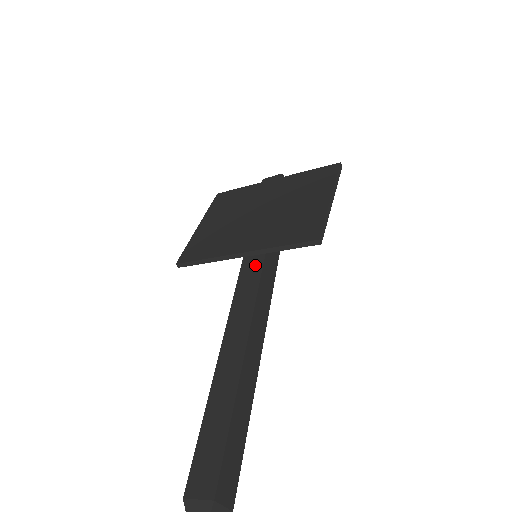
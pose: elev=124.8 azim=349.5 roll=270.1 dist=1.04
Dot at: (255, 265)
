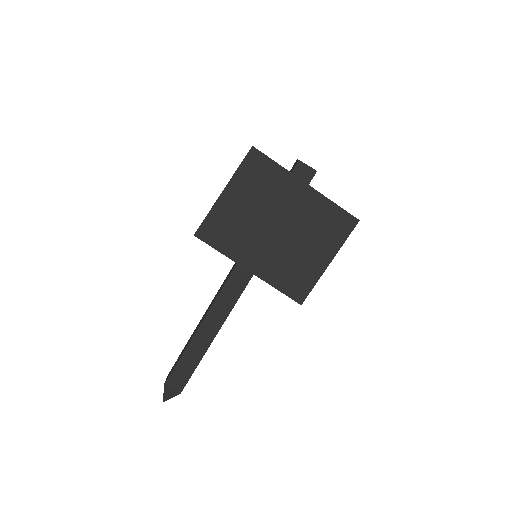
Dot at: occluded
